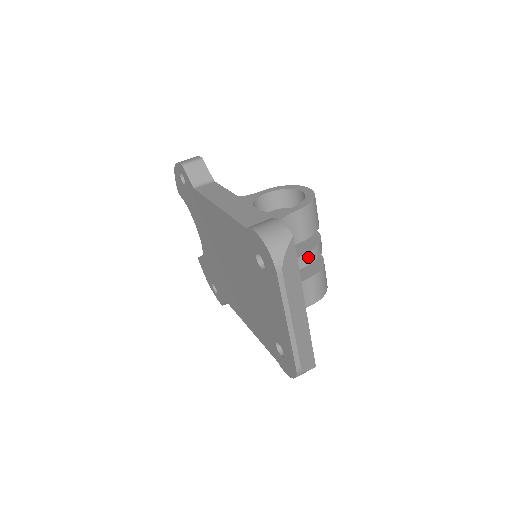
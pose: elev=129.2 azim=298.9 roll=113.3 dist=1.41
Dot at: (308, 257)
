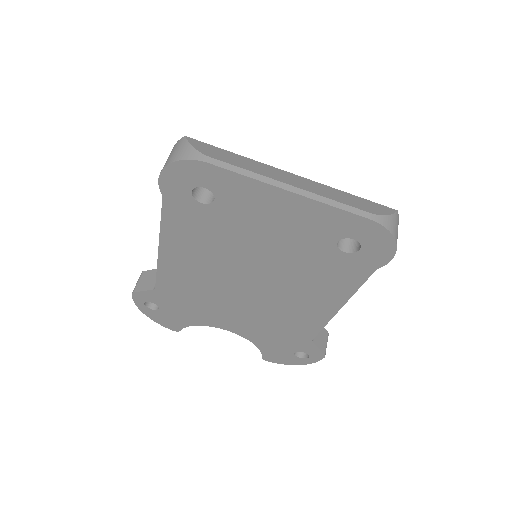
Dot at: occluded
